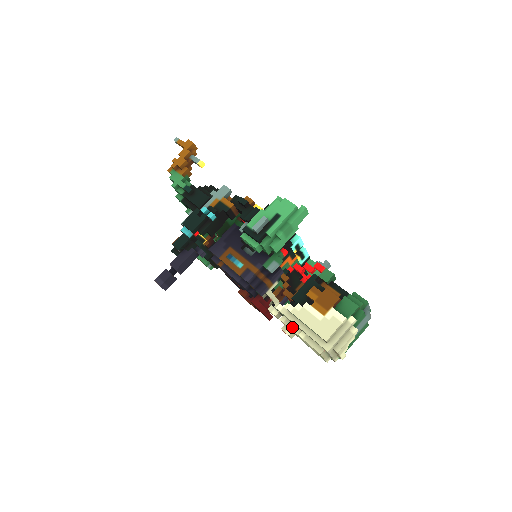
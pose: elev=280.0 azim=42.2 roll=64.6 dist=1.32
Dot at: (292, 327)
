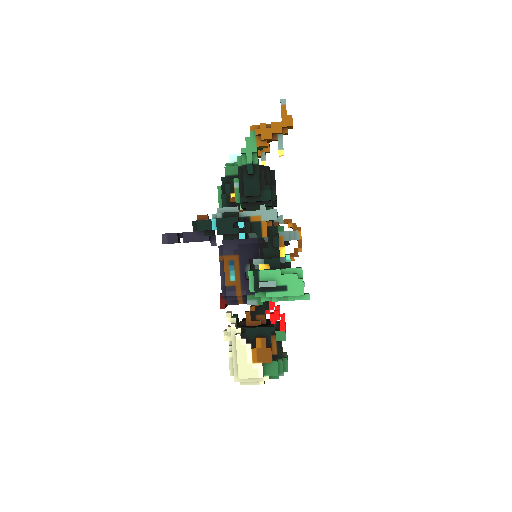
Dot at: (230, 340)
